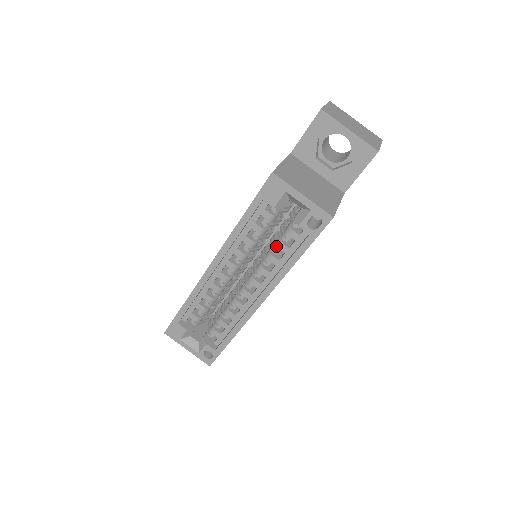
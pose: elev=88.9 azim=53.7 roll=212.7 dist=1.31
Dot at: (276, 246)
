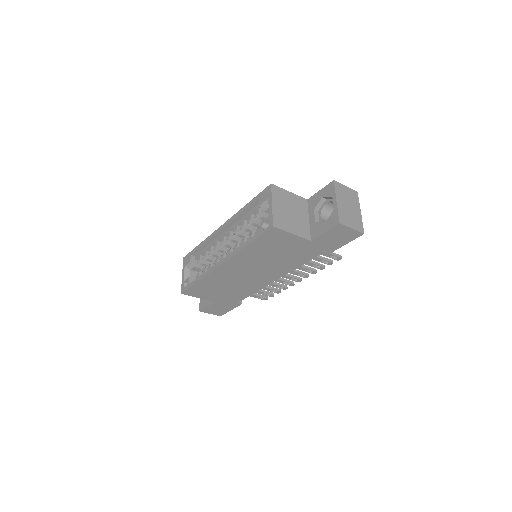
Dot at: occluded
